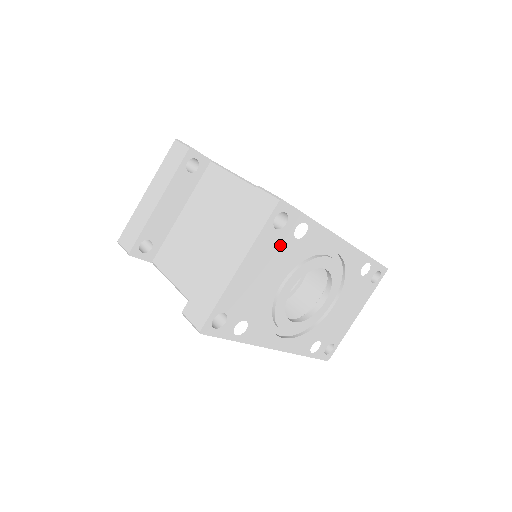
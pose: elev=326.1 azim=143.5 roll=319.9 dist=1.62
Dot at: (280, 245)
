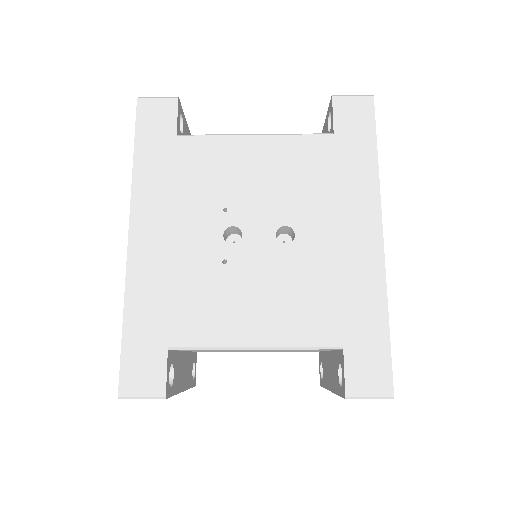
Dot at: occluded
